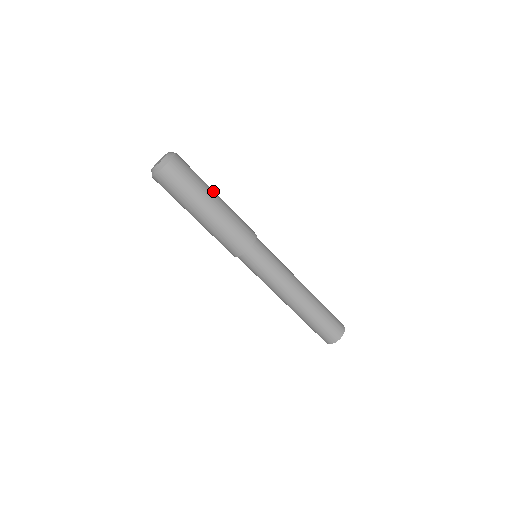
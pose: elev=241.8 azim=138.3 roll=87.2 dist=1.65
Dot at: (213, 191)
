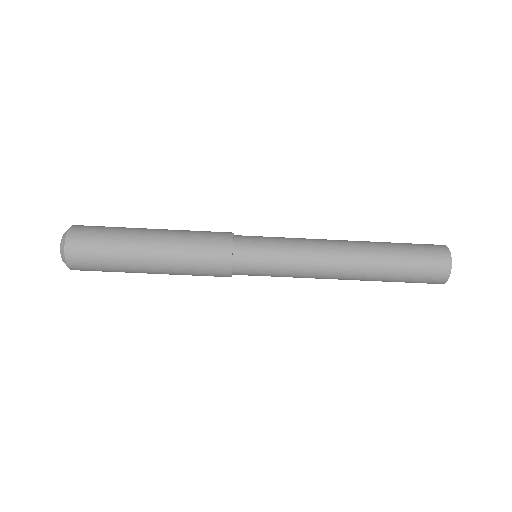
Dot at: (139, 239)
